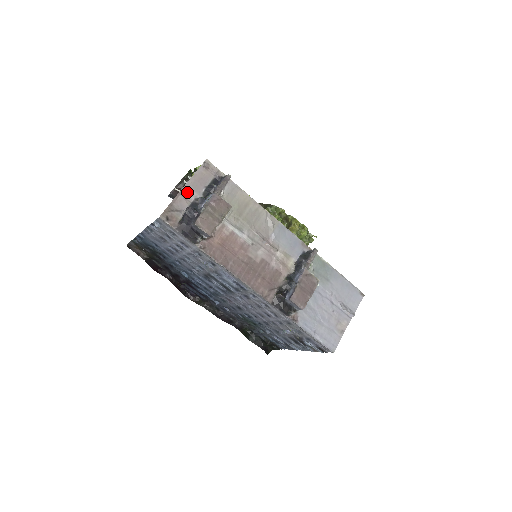
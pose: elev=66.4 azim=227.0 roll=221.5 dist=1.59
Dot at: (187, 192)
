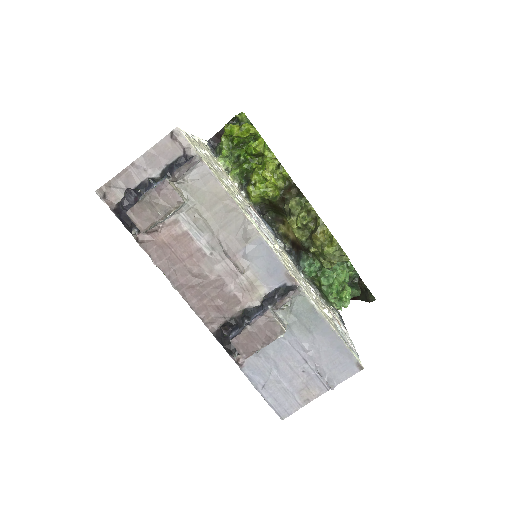
Dot at: (140, 167)
